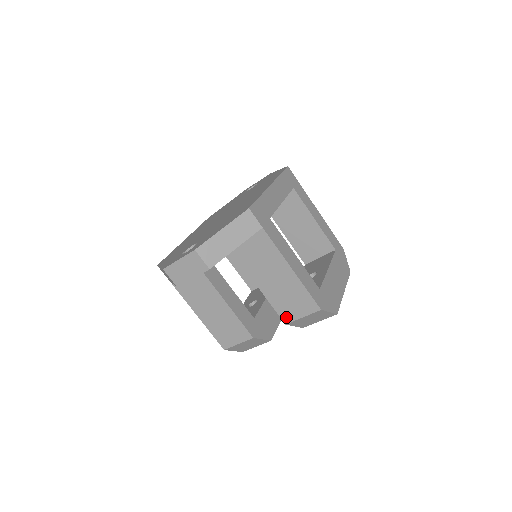
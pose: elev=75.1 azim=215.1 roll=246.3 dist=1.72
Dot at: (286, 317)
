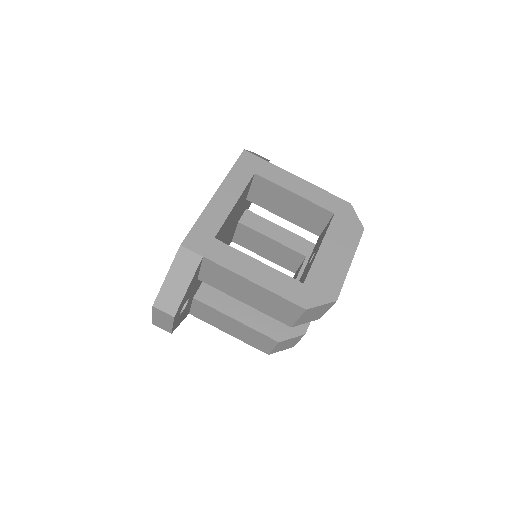
Dot at: (286, 321)
